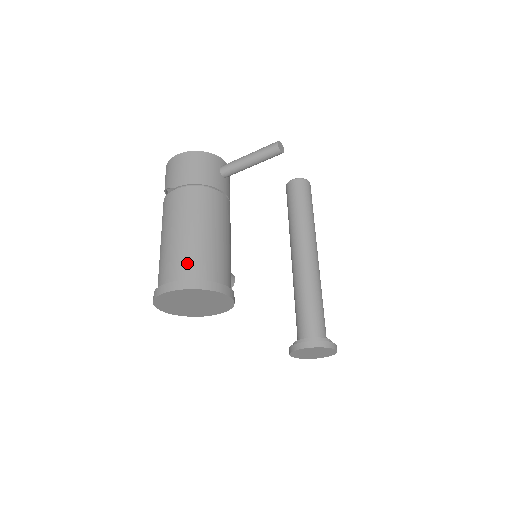
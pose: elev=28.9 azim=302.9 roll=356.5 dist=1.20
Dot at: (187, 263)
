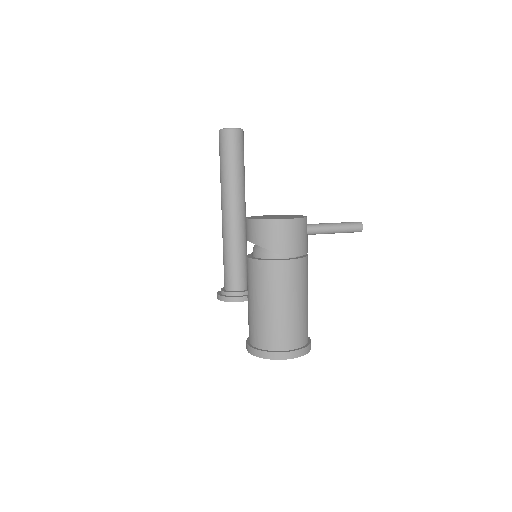
Dot at: (301, 333)
